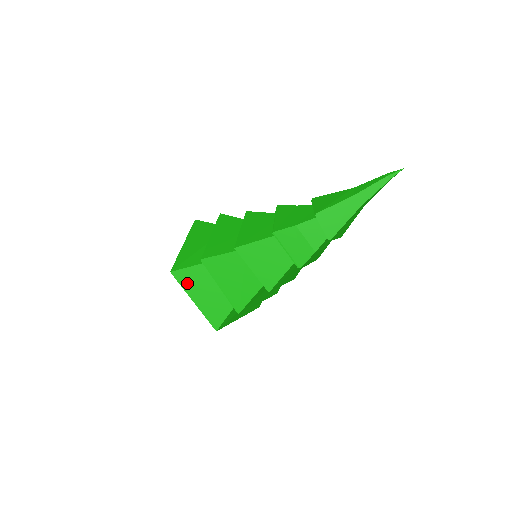
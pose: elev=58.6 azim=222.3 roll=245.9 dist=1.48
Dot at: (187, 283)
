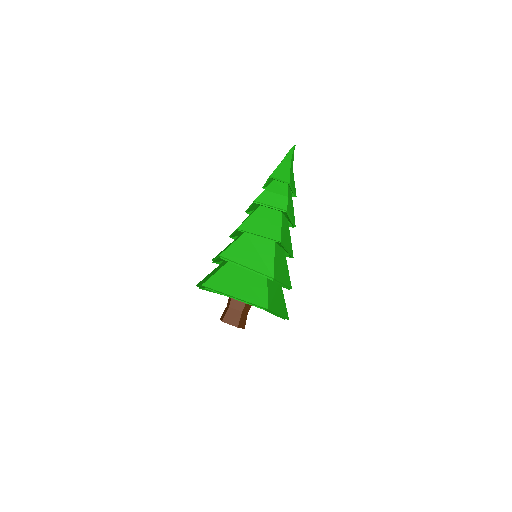
Dot at: (220, 286)
